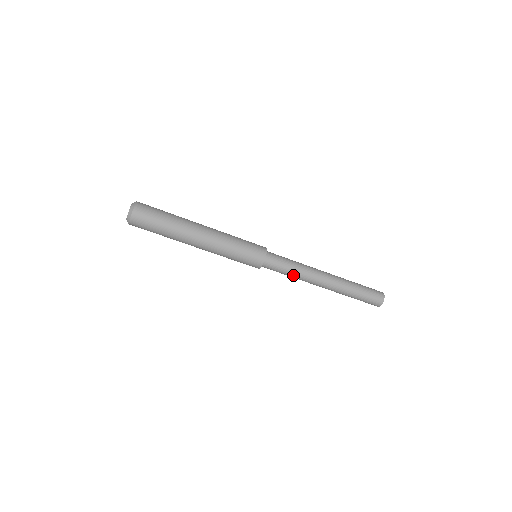
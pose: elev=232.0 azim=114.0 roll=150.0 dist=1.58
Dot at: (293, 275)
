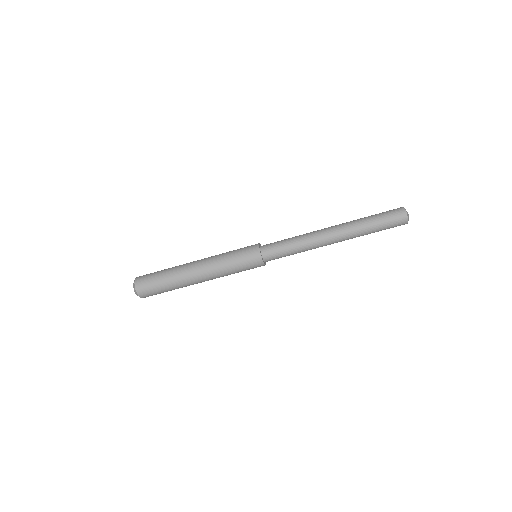
Dot at: (297, 247)
